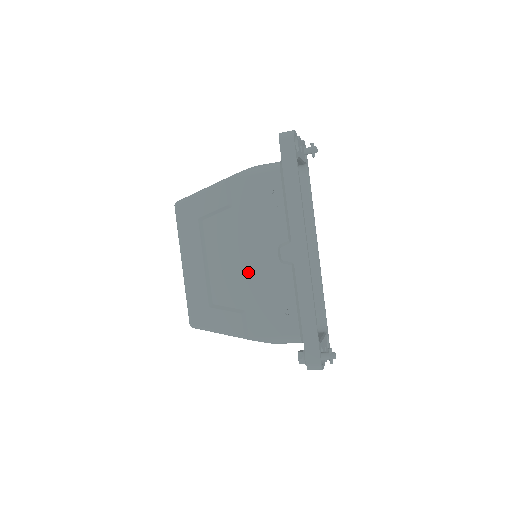
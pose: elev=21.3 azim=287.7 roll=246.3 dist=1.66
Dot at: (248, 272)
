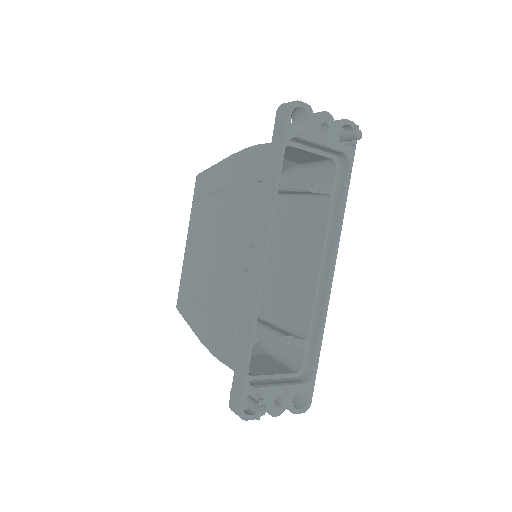
Dot at: (221, 269)
